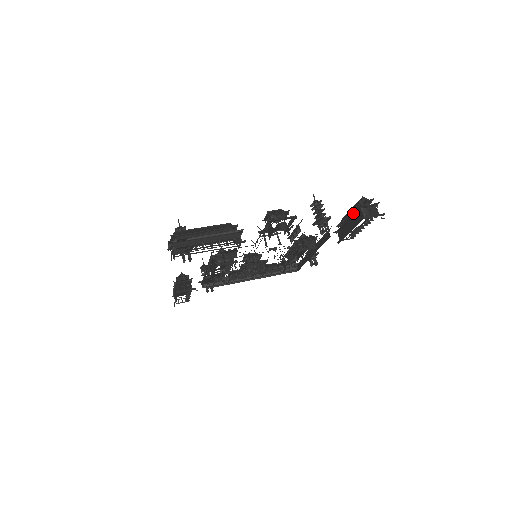
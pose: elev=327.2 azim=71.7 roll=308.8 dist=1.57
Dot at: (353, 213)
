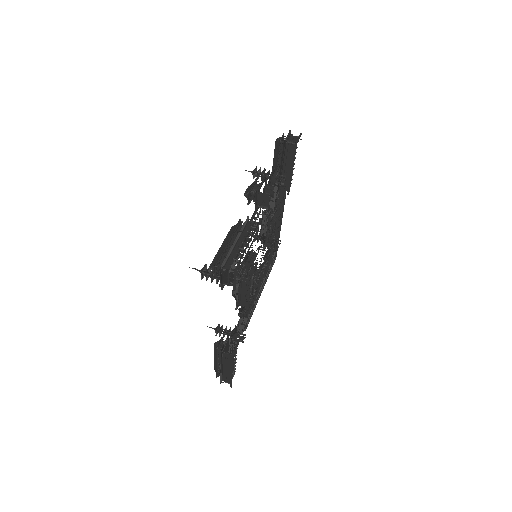
Dot at: (283, 153)
